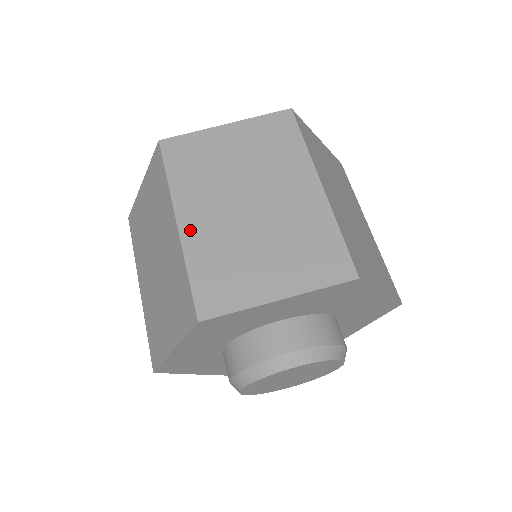
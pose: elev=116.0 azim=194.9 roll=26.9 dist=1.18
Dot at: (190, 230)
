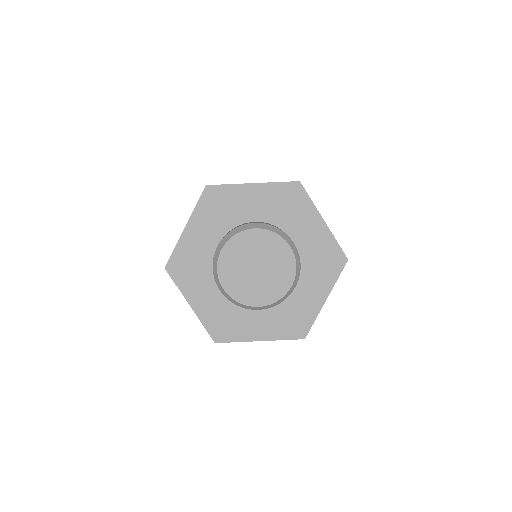
Dot at: occluded
